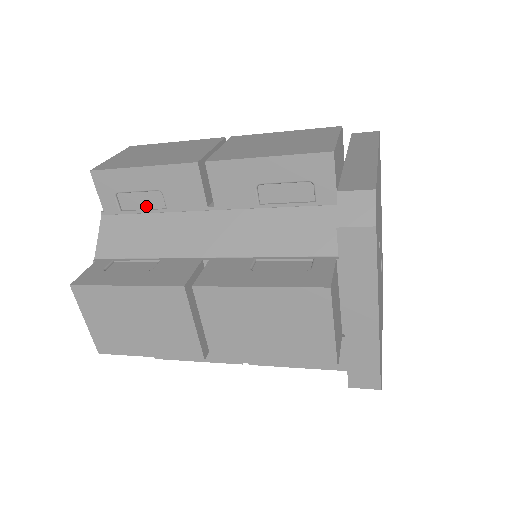
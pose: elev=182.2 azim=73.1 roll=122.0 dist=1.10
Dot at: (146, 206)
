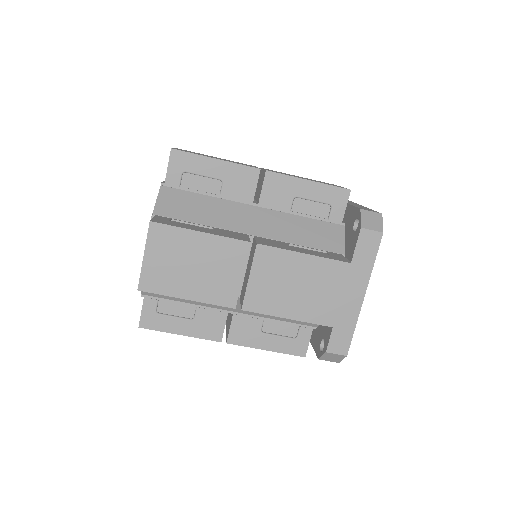
Dot at: (203, 189)
